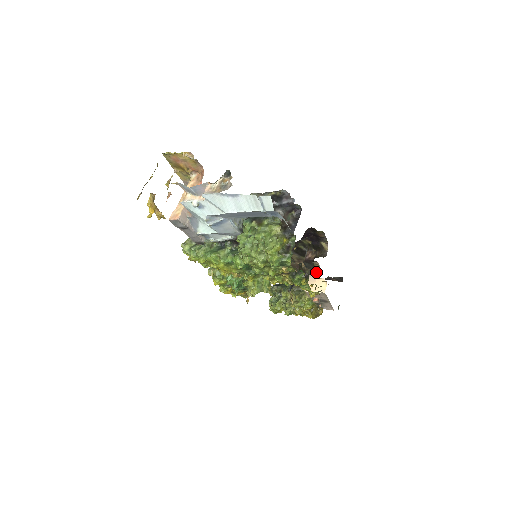
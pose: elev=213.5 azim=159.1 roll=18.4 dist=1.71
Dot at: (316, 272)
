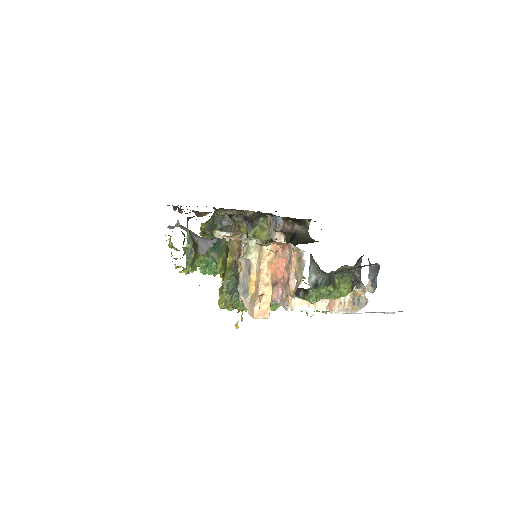
Dot at: (282, 234)
